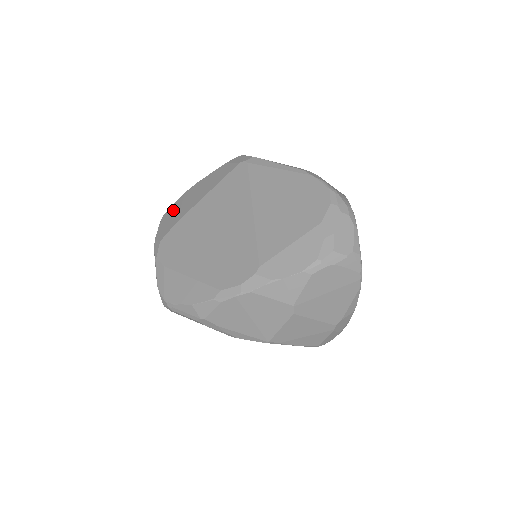
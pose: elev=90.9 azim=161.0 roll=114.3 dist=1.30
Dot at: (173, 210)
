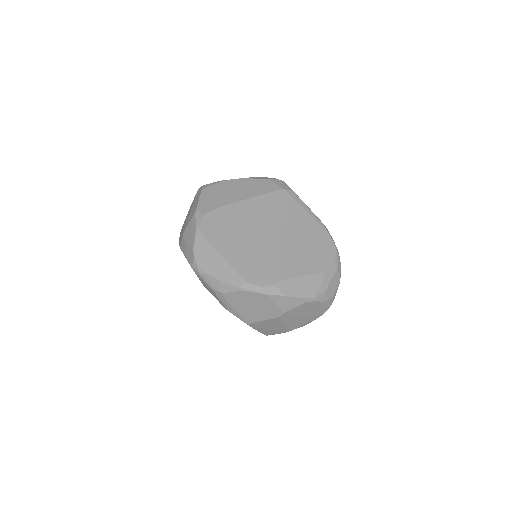
Dot at: (215, 190)
